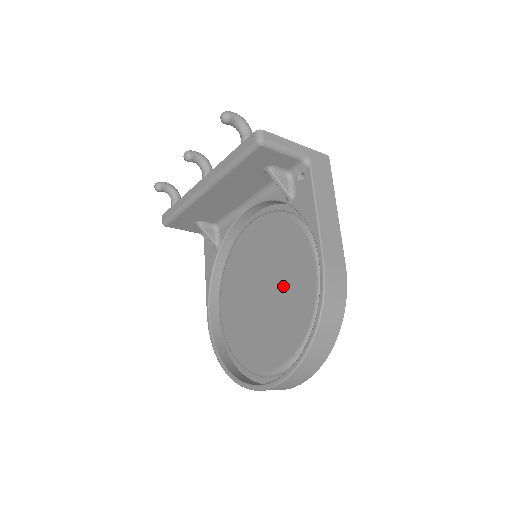
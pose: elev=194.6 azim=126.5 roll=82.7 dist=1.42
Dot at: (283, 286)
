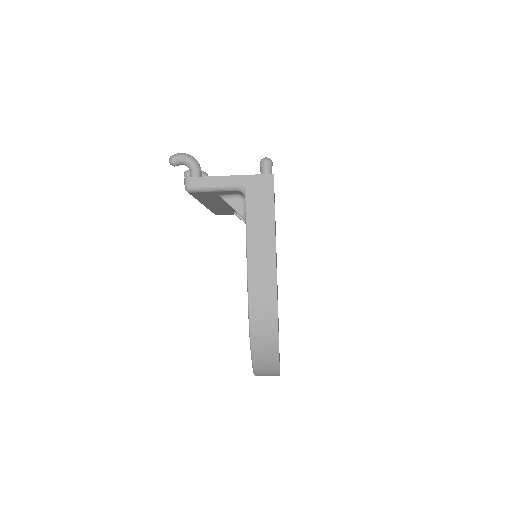
Dot at: occluded
